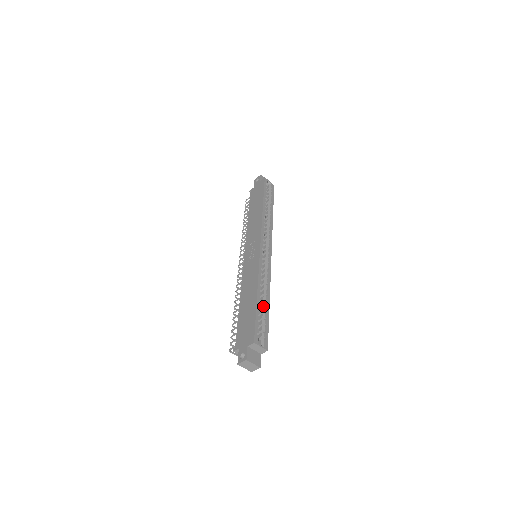
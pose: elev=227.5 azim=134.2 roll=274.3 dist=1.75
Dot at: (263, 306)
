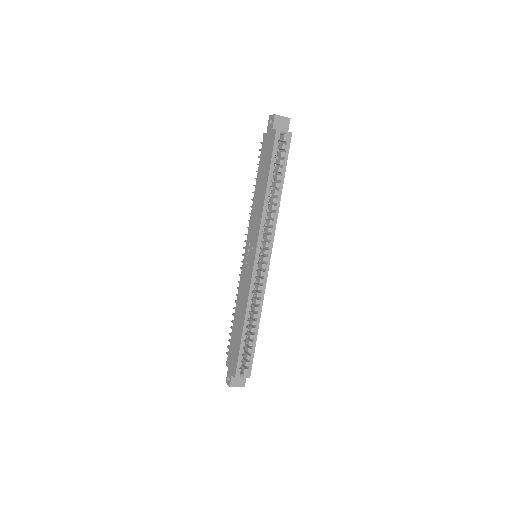
Dot at: (252, 331)
